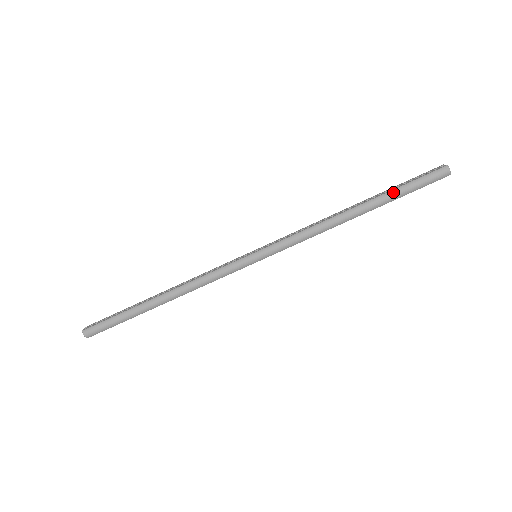
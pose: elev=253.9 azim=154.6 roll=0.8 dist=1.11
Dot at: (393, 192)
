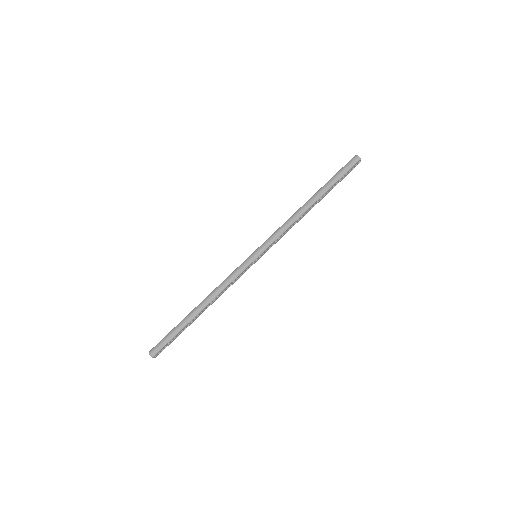
Dot at: (329, 182)
